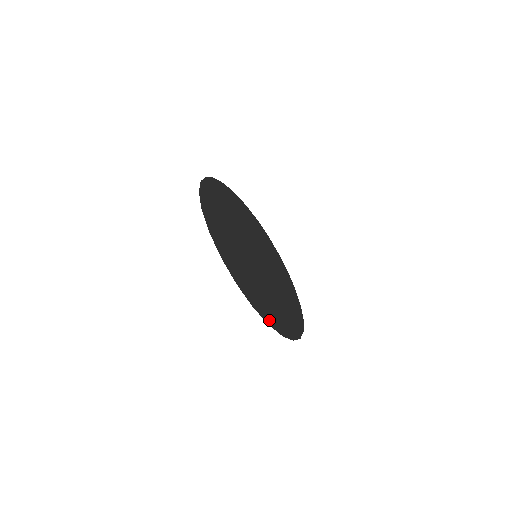
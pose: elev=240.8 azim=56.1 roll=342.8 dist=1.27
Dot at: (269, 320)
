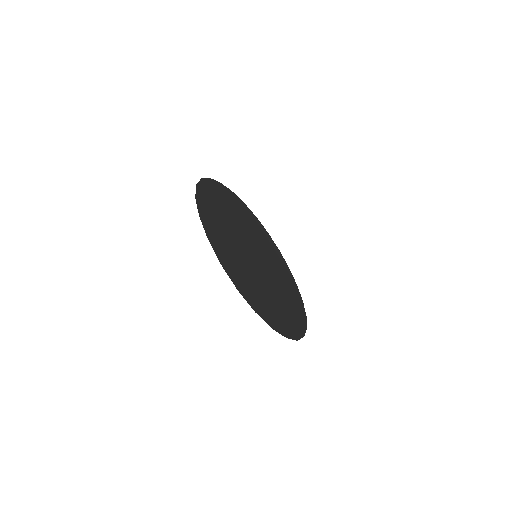
Dot at: (257, 309)
